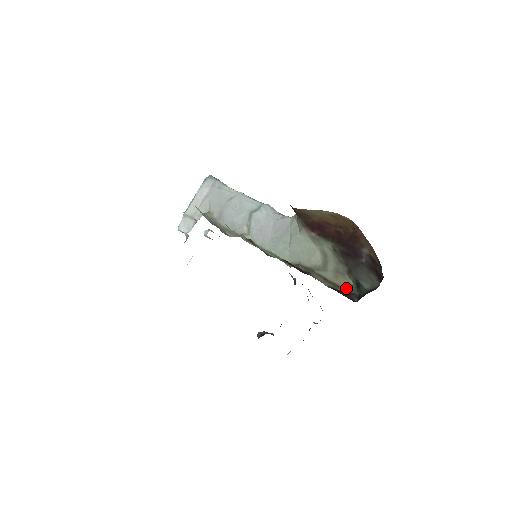
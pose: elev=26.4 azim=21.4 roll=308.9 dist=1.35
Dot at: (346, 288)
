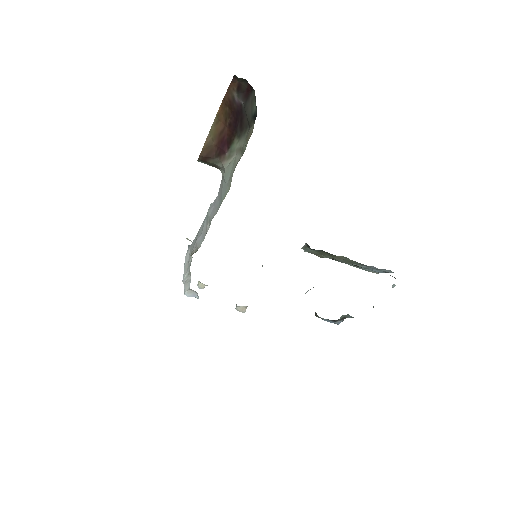
Dot at: (252, 131)
